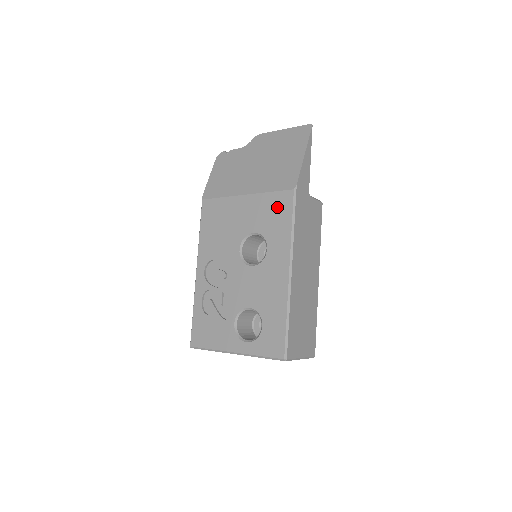
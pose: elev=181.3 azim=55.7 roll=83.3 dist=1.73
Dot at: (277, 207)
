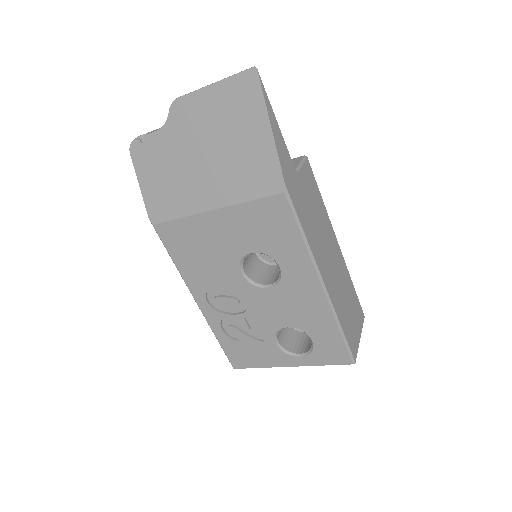
Dot at: (270, 219)
